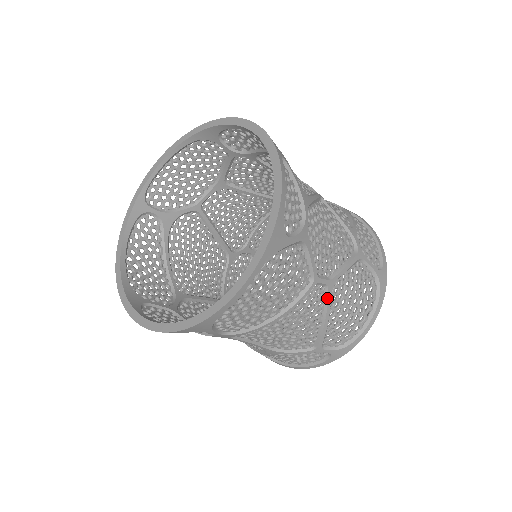
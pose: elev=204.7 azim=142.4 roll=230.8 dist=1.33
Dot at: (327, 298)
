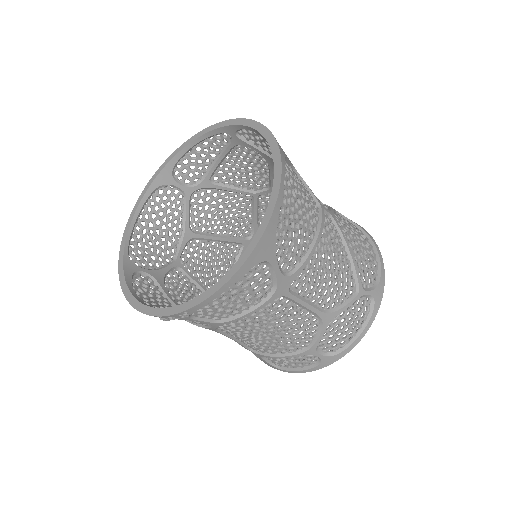
Dot at: (338, 227)
